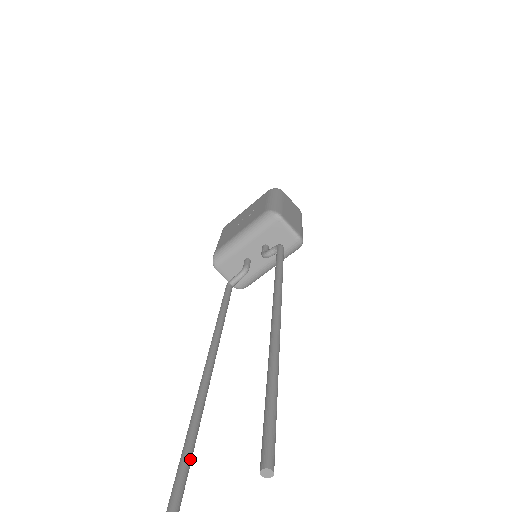
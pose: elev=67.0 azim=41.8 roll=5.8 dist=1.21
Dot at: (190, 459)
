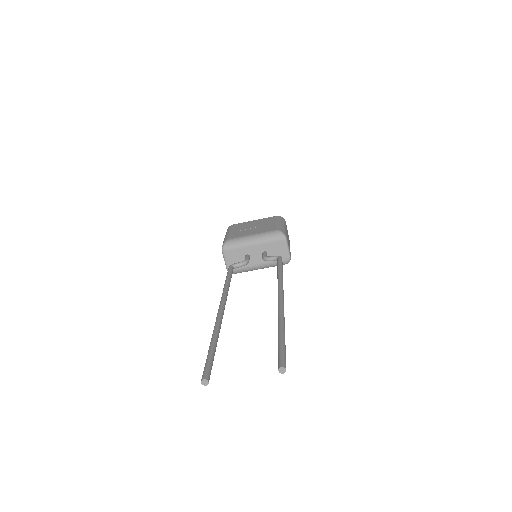
Dot at: occluded
